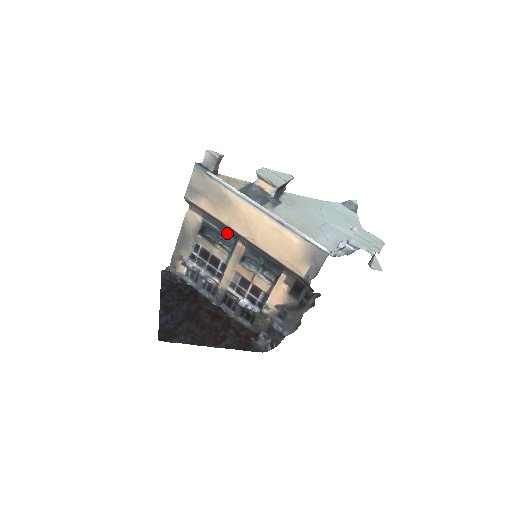
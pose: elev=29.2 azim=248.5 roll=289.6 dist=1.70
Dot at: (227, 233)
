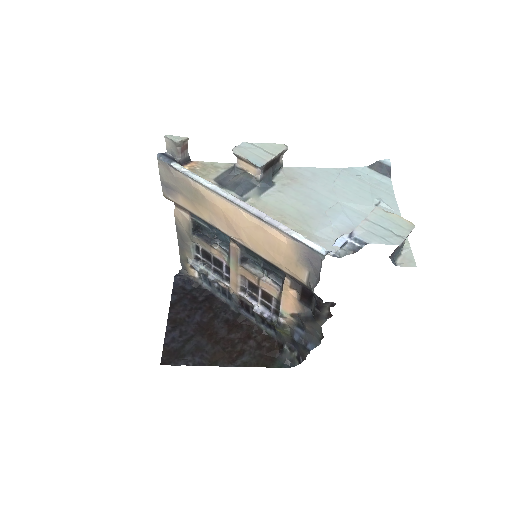
Dot at: (220, 231)
